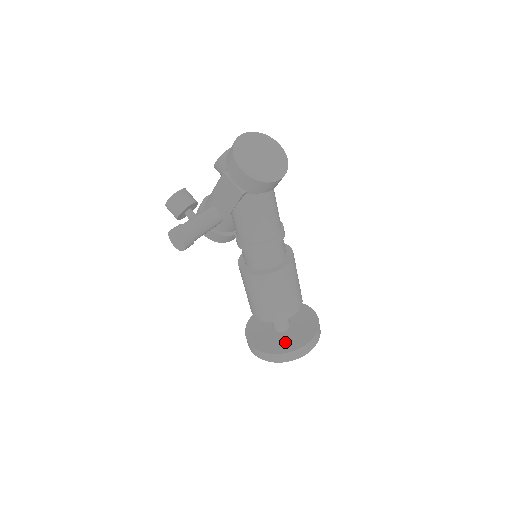
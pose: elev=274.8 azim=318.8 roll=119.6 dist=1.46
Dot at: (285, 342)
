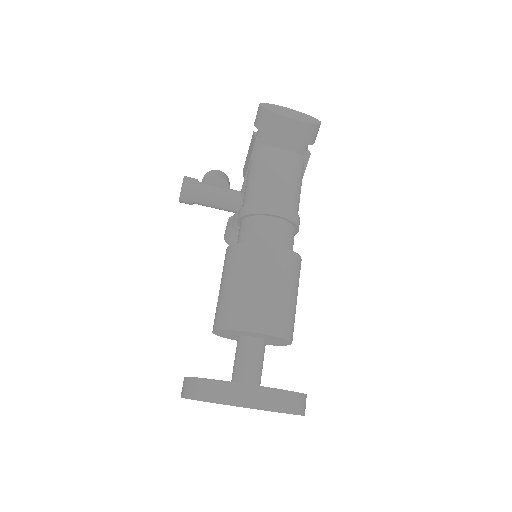
Dot at: occluded
